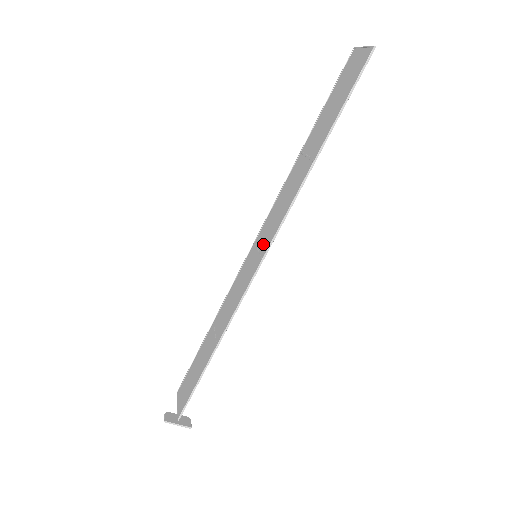
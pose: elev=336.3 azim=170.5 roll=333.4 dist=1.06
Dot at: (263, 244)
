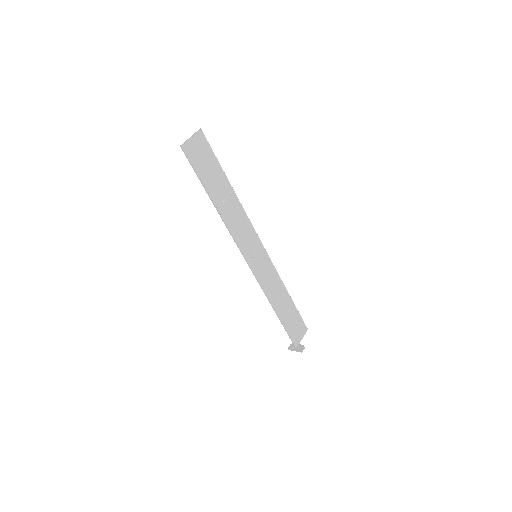
Dot at: (250, 251)
